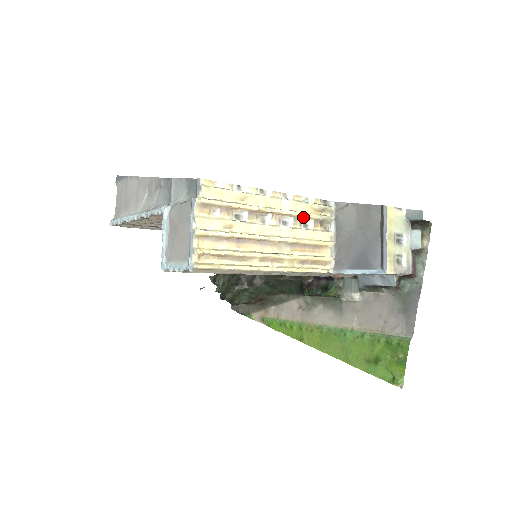
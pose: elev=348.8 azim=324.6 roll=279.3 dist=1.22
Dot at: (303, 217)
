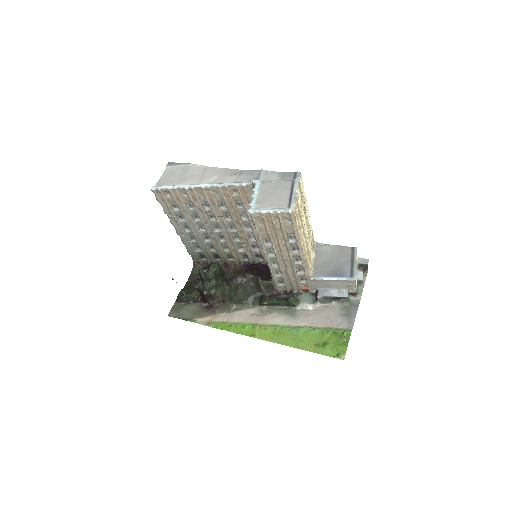
Dot at: (310, 236)
